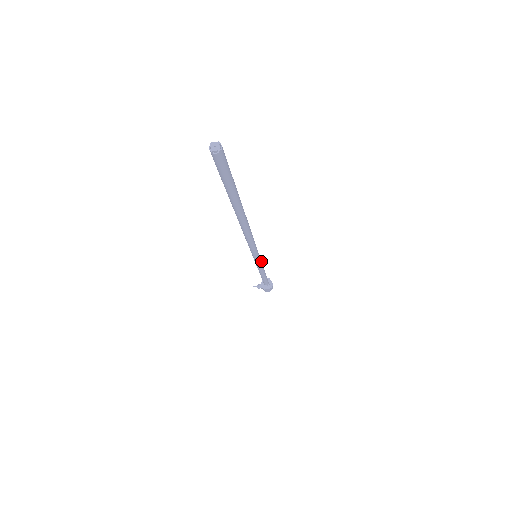
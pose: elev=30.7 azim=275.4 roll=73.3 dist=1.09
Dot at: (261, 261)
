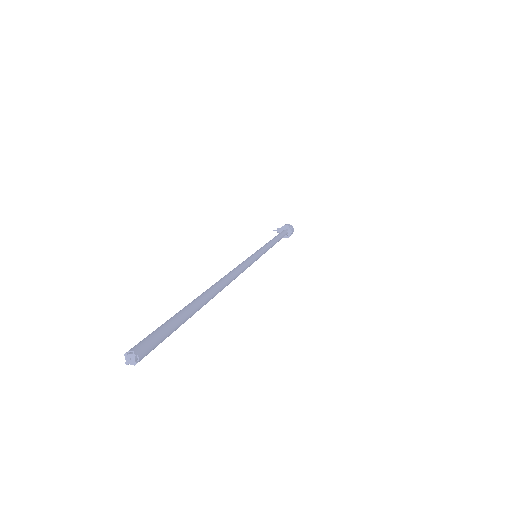
Dot at: (265, 250)
